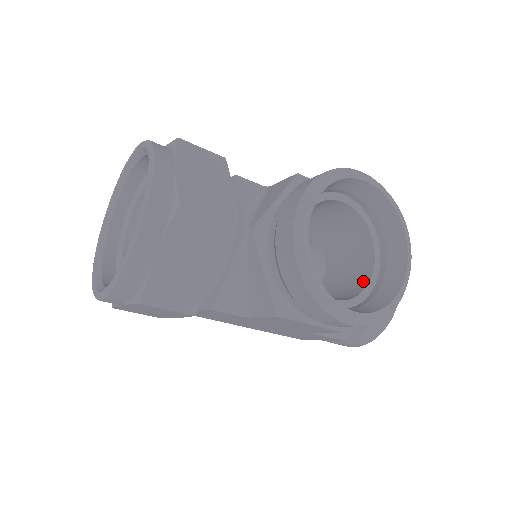
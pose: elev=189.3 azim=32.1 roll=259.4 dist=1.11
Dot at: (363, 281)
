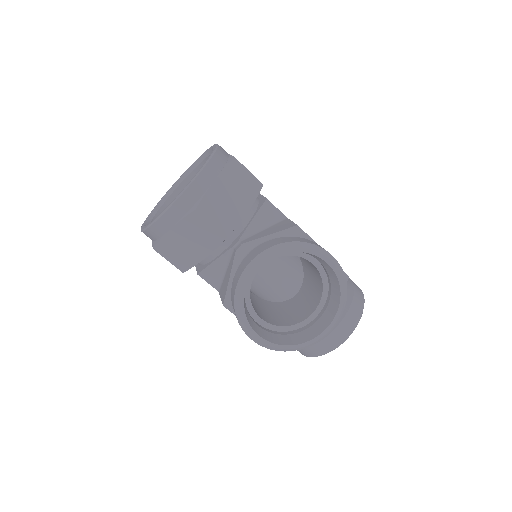
Dot at: (298, 319)
